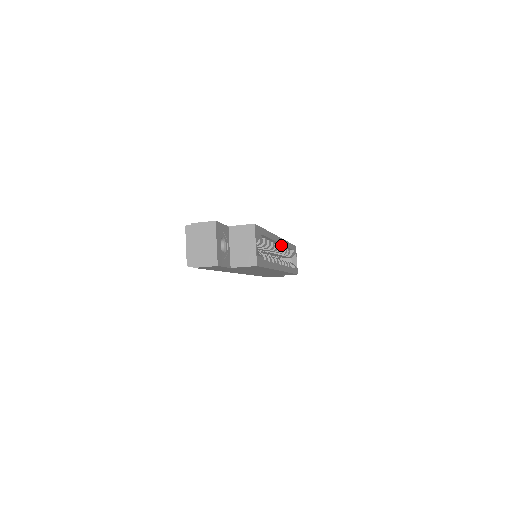
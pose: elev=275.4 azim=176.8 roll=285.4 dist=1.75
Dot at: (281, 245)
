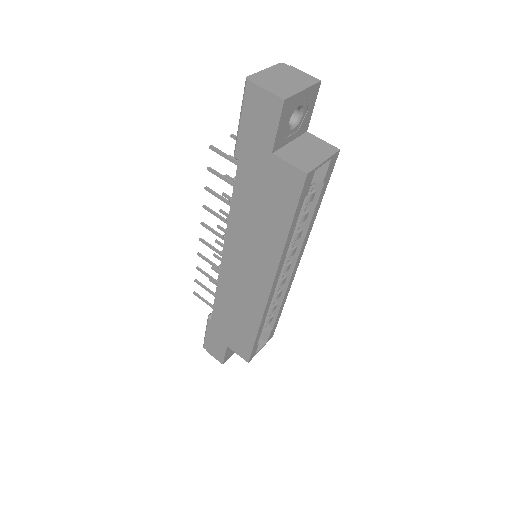
Dot at: (286, 283)
